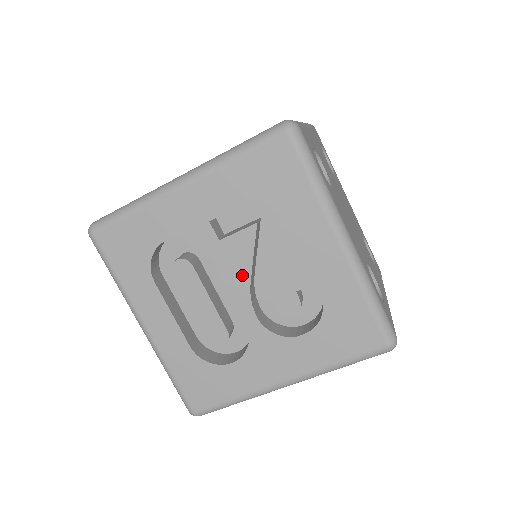
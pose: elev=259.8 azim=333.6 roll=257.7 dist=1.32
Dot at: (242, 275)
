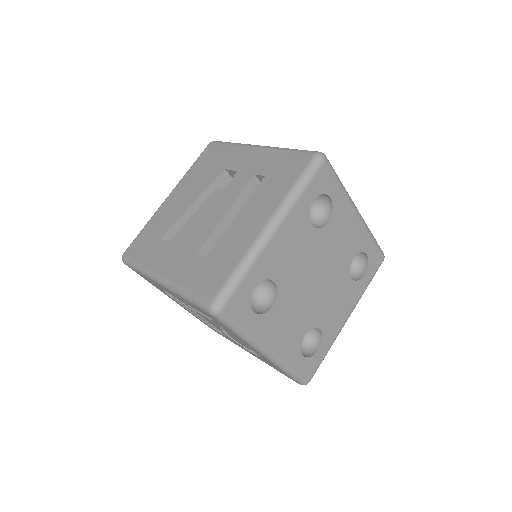
Dot at: occluded
